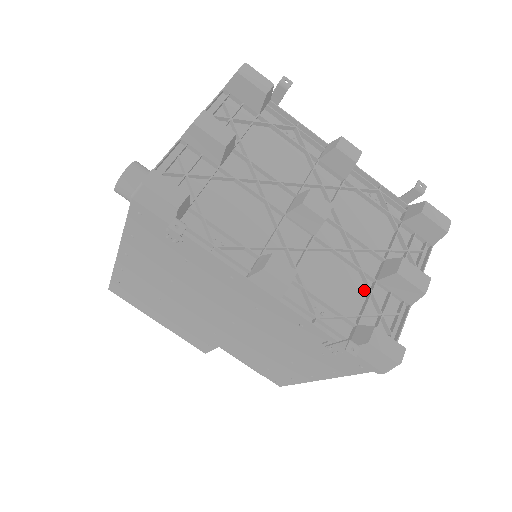
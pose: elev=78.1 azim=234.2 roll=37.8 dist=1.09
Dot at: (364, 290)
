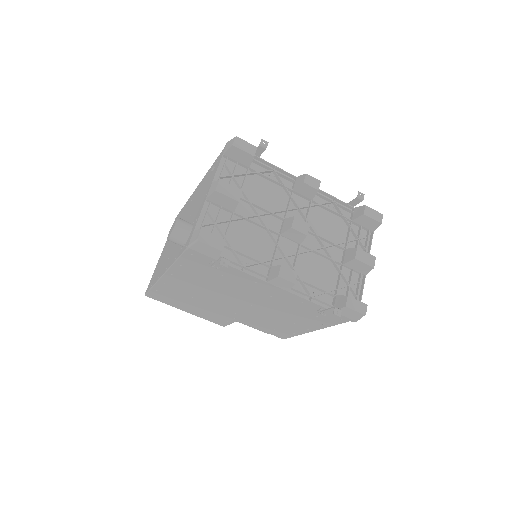
Dot at: (336, 272)
